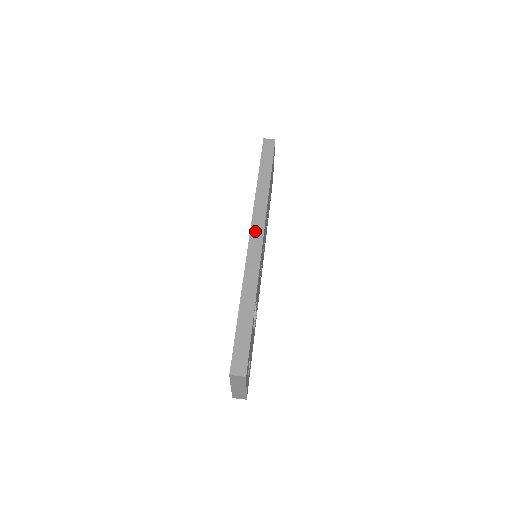
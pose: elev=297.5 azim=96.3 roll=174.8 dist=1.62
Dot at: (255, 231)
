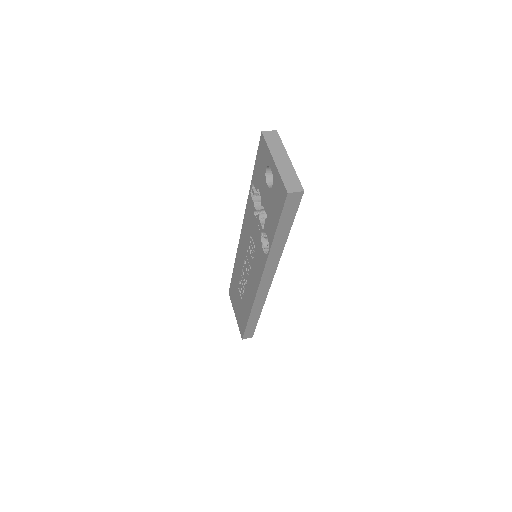
Dot at: occluded
